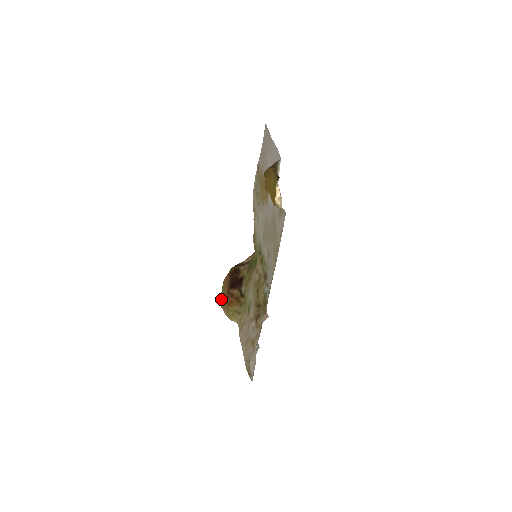
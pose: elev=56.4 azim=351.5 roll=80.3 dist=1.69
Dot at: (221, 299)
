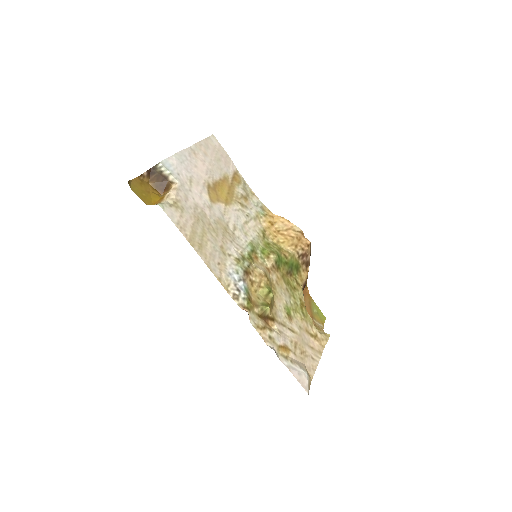
Dot at: (321, 316)
